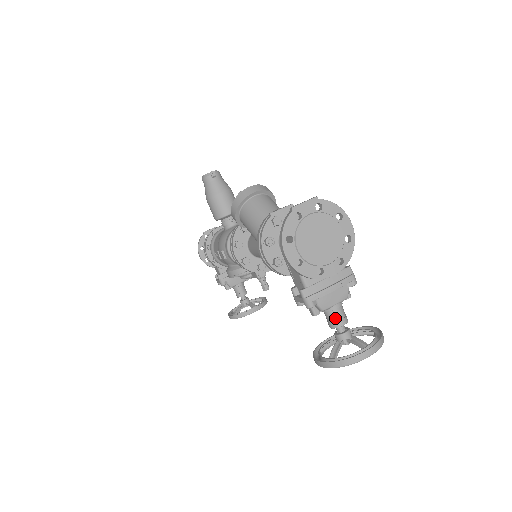
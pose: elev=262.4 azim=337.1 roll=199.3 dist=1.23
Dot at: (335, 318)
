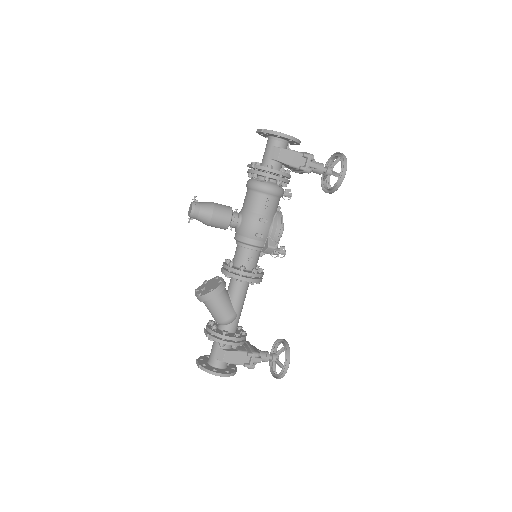
Dot at: occluded
